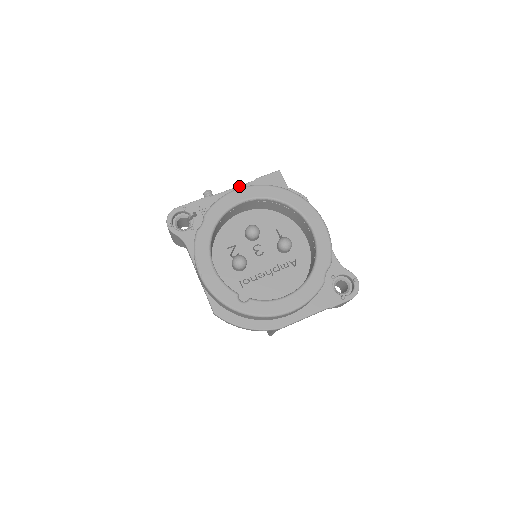
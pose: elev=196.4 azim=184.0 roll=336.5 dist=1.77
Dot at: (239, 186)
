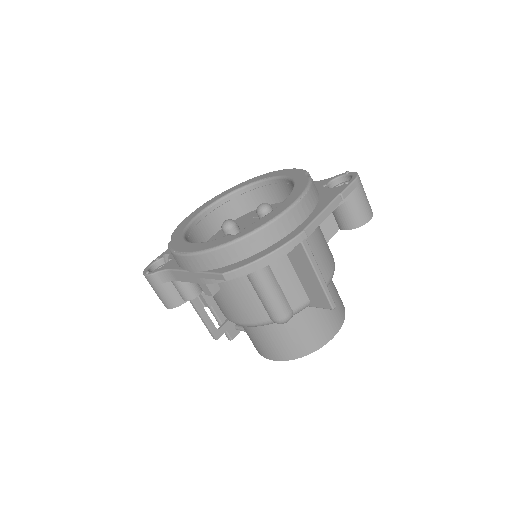
Dot at: occluded
